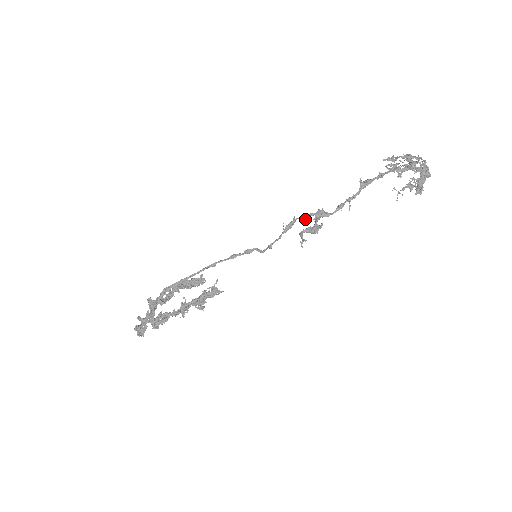
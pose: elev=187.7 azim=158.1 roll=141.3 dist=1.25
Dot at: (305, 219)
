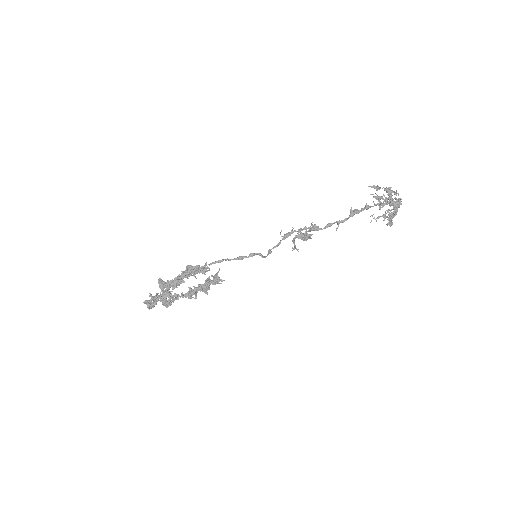
Dot at: (301, 233)
